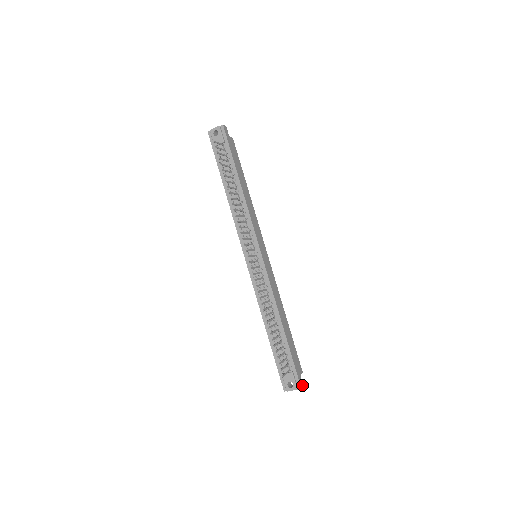
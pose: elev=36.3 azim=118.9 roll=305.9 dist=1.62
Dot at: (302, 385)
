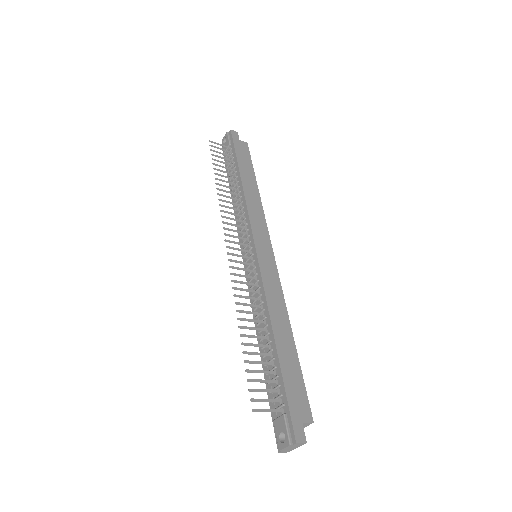
Dot at: (302, 440)
